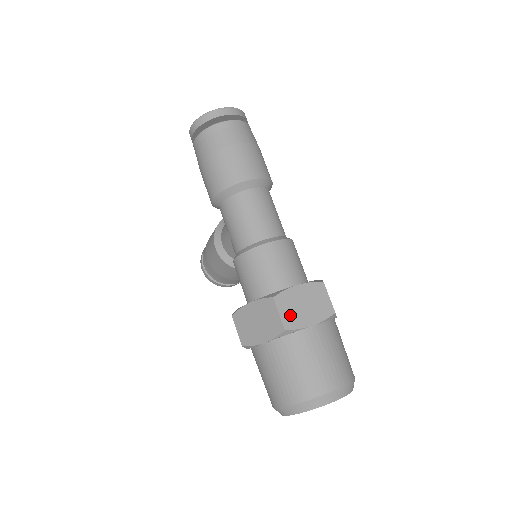
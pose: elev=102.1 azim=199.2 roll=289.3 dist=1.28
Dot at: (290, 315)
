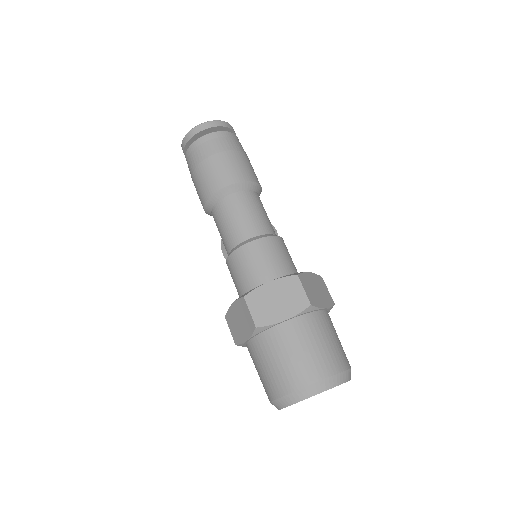
Dot at: (261, 312)
